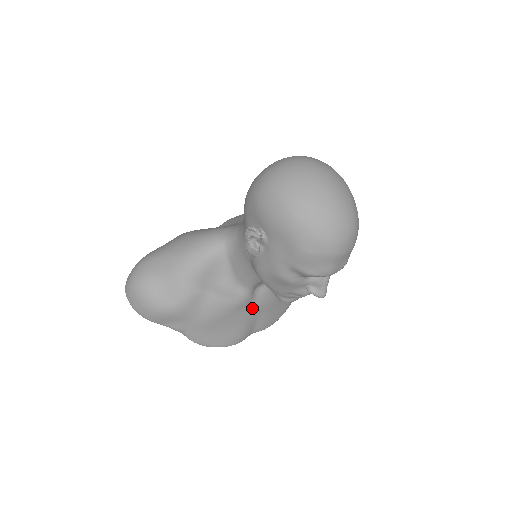
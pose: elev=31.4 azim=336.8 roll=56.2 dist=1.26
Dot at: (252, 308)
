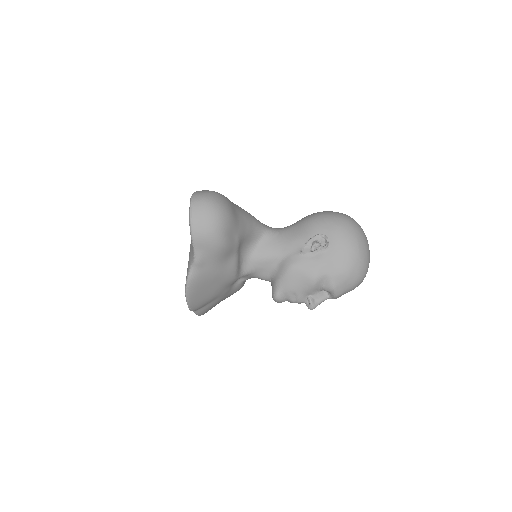
Dot at: (226, 290)
